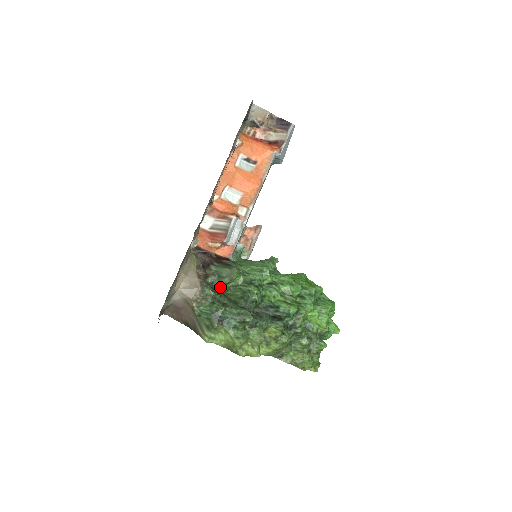
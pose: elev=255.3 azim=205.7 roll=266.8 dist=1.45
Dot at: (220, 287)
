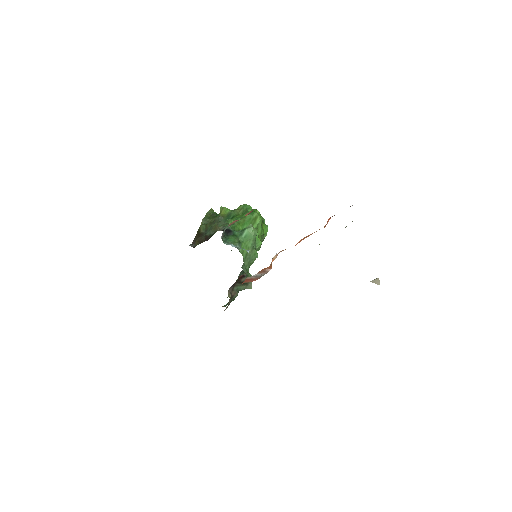
Dot at: occluded
